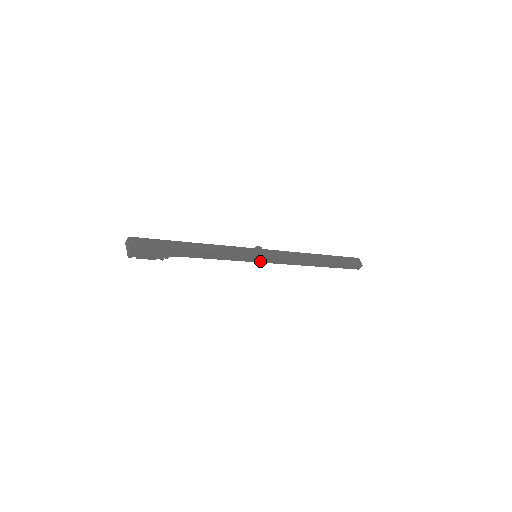
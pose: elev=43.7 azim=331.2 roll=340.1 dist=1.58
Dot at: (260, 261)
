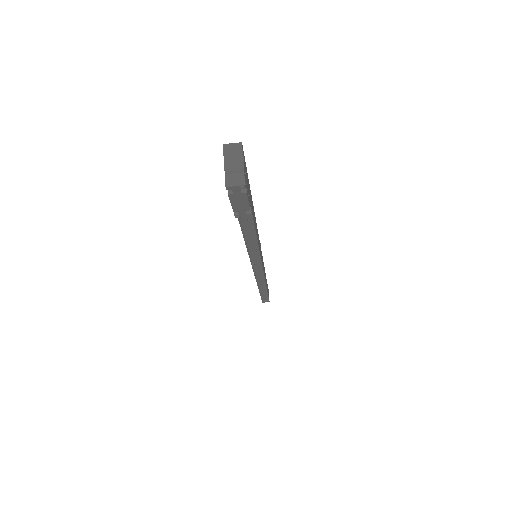
Dot at: (254, 265)
